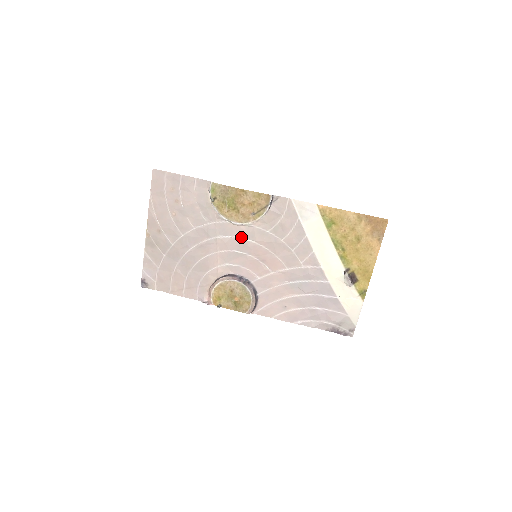
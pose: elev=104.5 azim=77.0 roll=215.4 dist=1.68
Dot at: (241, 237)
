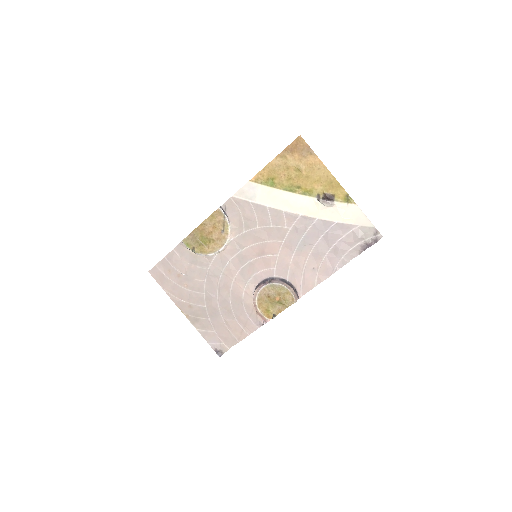
Dot at: (234, 255)
